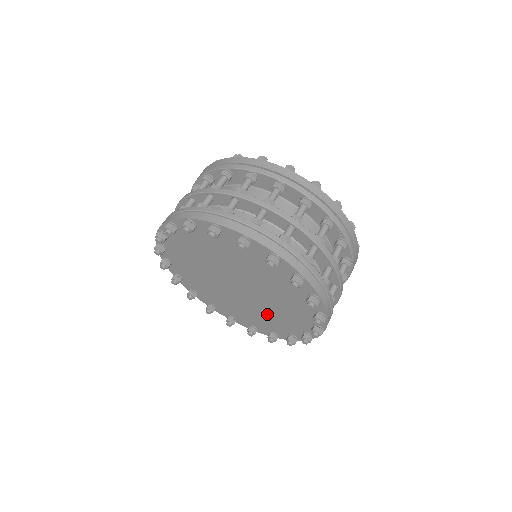
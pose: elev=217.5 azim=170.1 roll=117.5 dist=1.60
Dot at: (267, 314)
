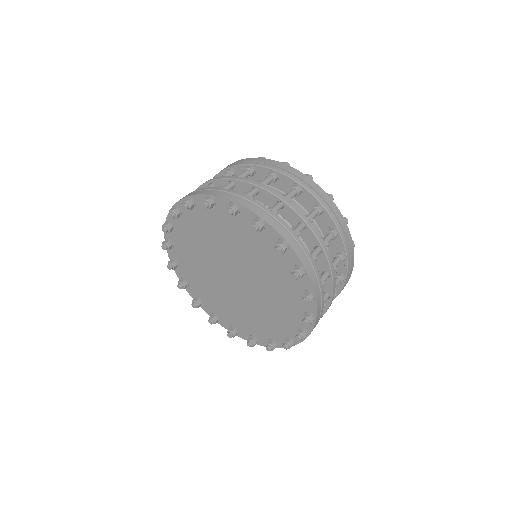
Dot at: (263, 312)
